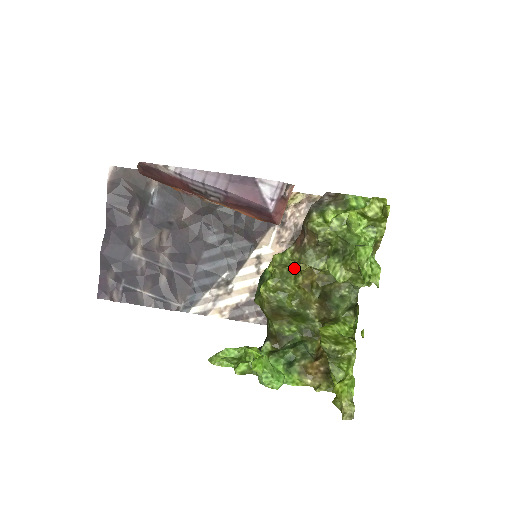
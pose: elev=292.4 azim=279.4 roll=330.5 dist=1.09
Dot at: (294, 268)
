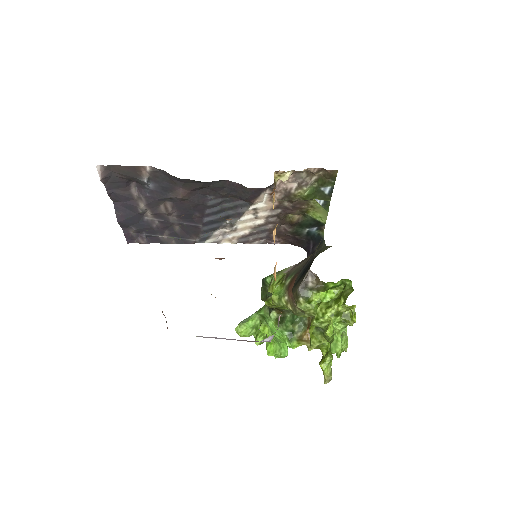
Dot at: occluded
